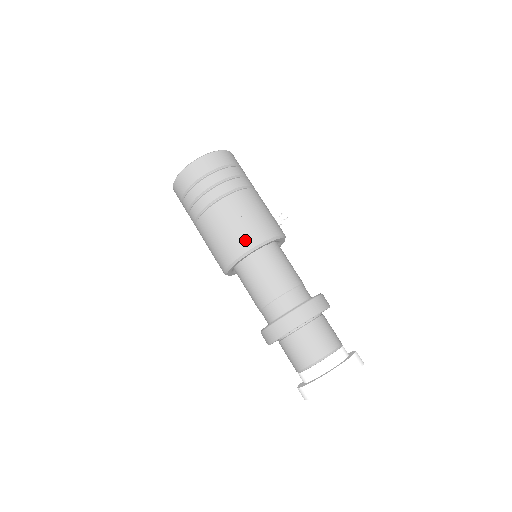
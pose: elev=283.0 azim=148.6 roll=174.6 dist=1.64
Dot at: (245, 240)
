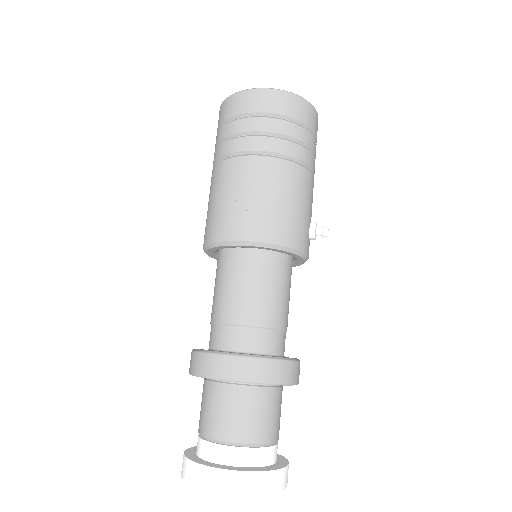
Dot at: (247, 225)
